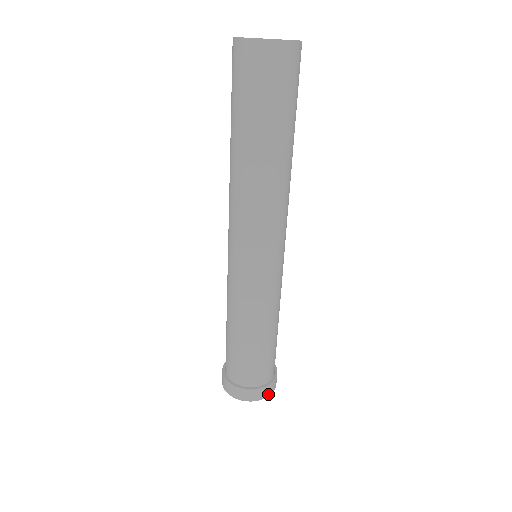
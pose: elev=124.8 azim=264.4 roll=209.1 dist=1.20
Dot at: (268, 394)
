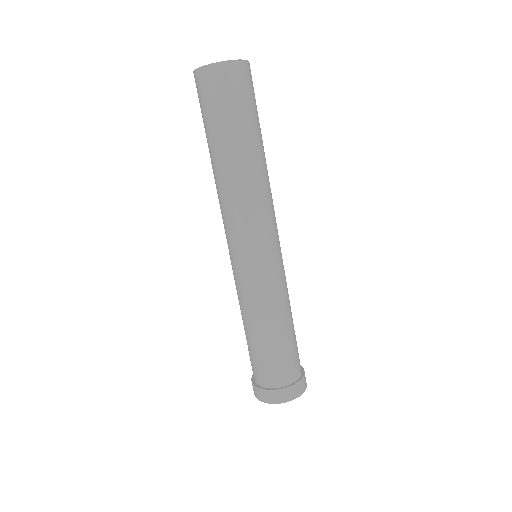
Dot at: (303, 390)
